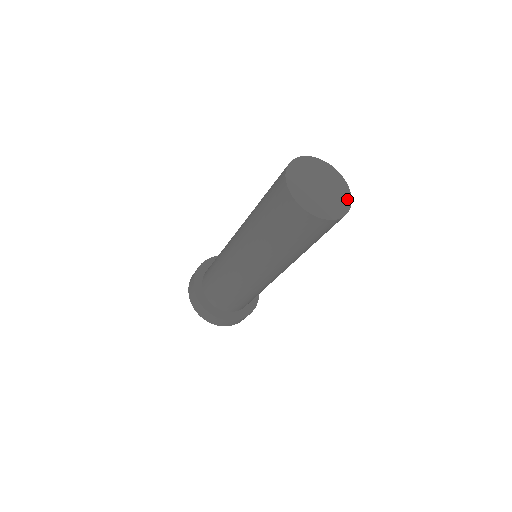
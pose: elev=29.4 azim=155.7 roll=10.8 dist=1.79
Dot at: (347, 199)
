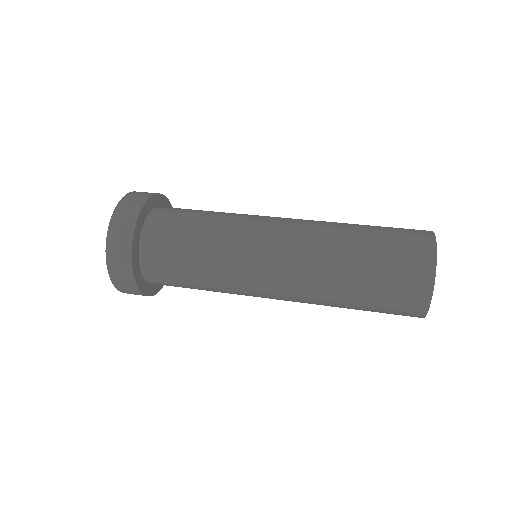
Dot at: occluded
